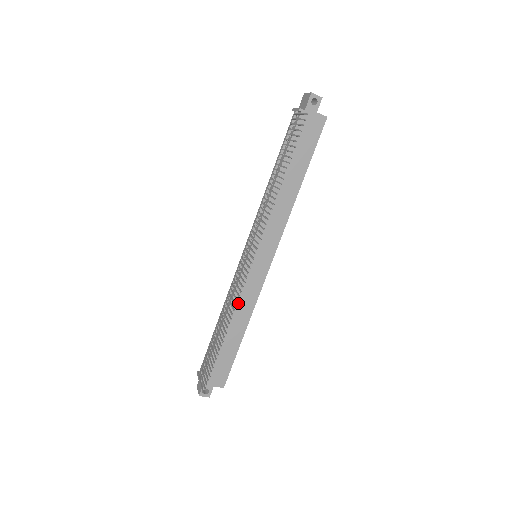
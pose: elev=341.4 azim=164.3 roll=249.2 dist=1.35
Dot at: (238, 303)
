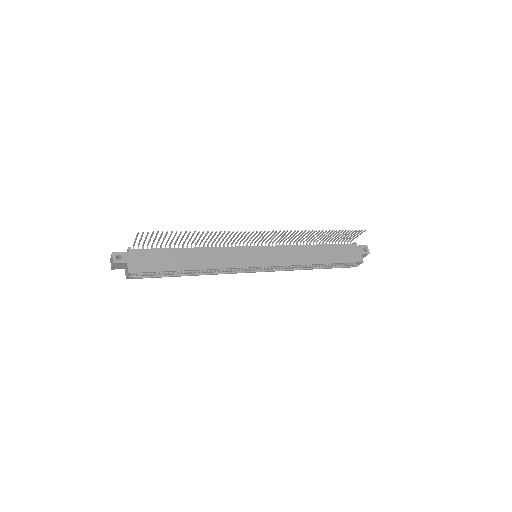
Dot at: (216, 253)
